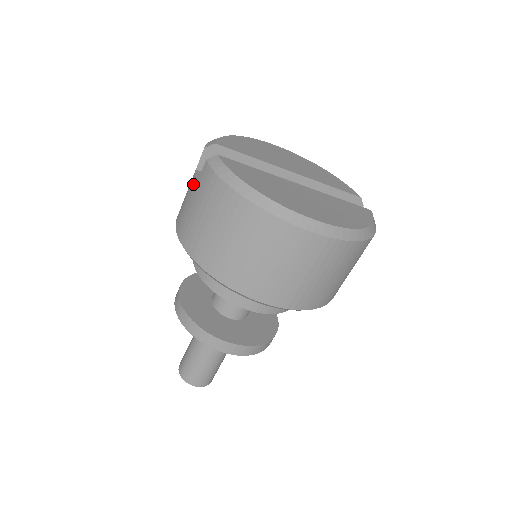
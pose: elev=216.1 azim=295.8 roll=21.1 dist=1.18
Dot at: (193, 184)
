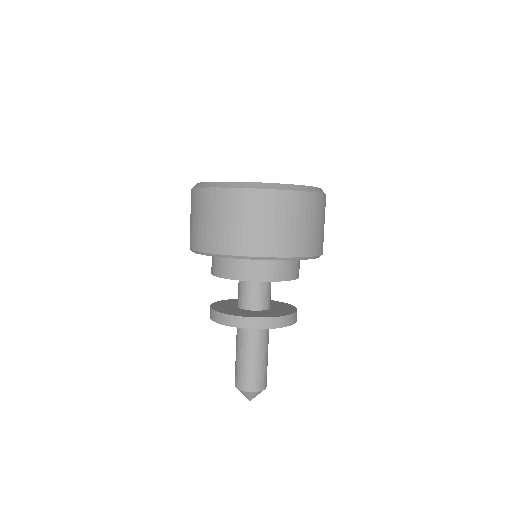
Dot at: occluded
